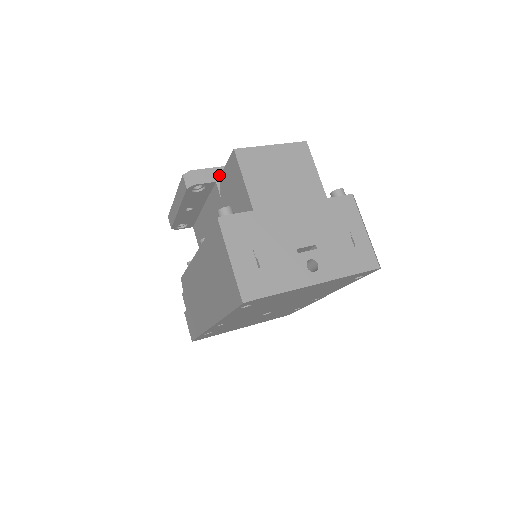
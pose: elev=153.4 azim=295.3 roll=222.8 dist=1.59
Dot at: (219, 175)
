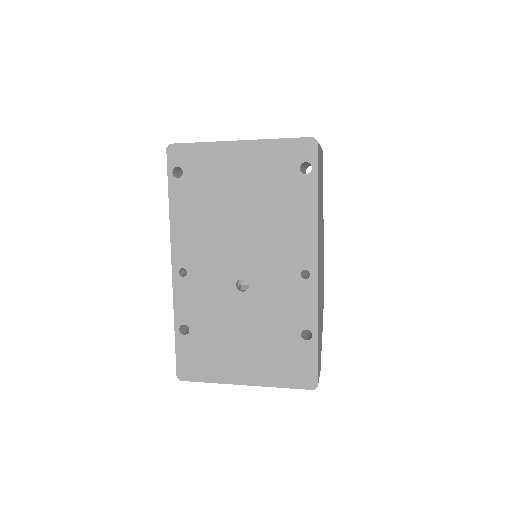
Dot at: occluded
